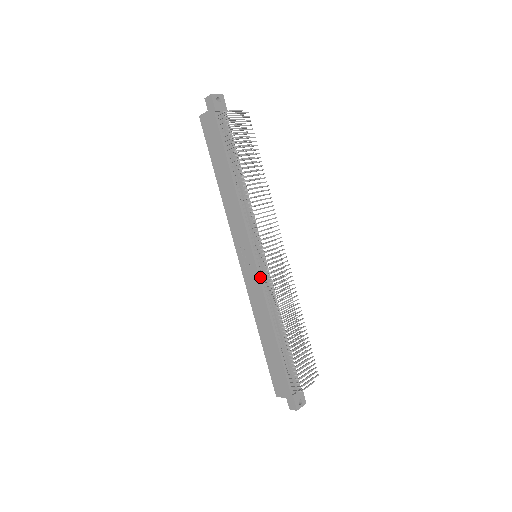
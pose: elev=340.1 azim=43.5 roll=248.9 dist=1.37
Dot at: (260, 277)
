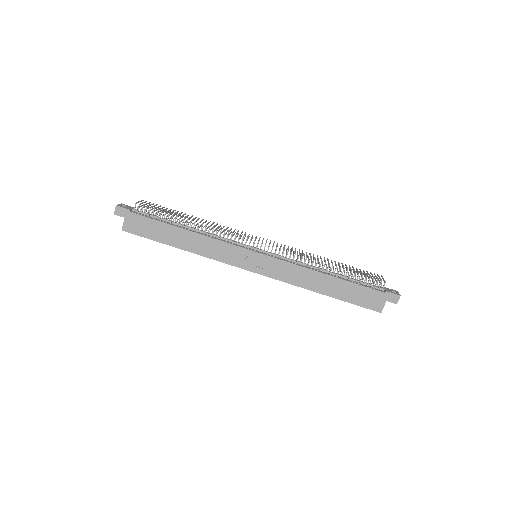
Dot at: (275, 258)
